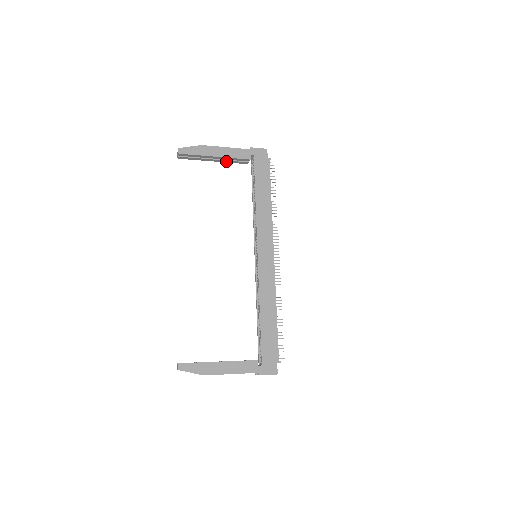
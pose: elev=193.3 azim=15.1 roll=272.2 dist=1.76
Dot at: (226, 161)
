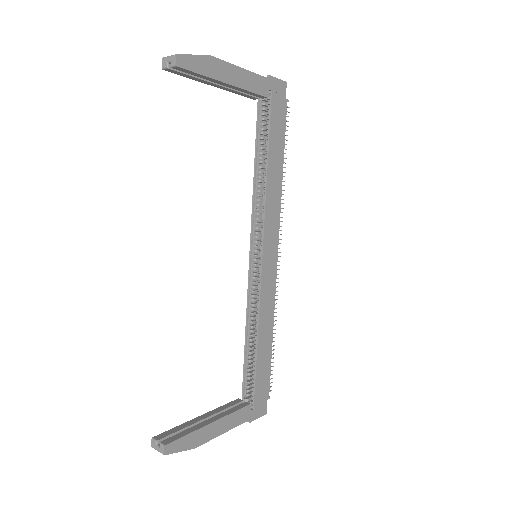
Dot at: (231, 90)
